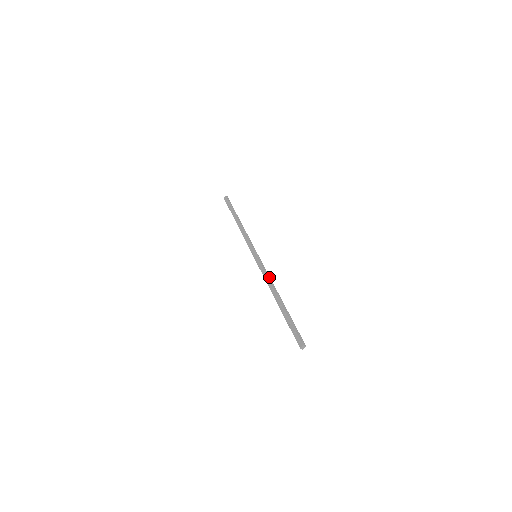
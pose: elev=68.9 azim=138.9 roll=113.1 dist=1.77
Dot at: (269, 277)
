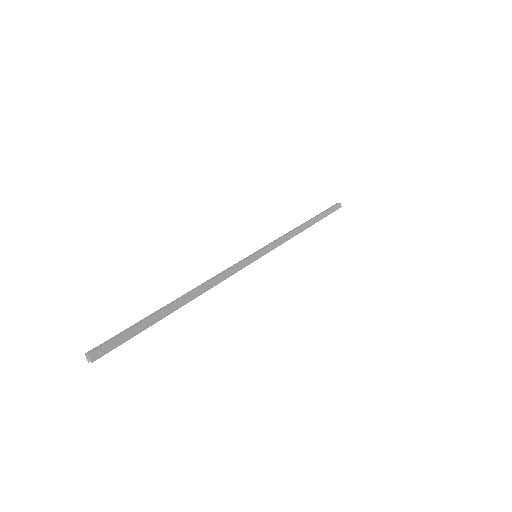
Dot at: (218, 275)
